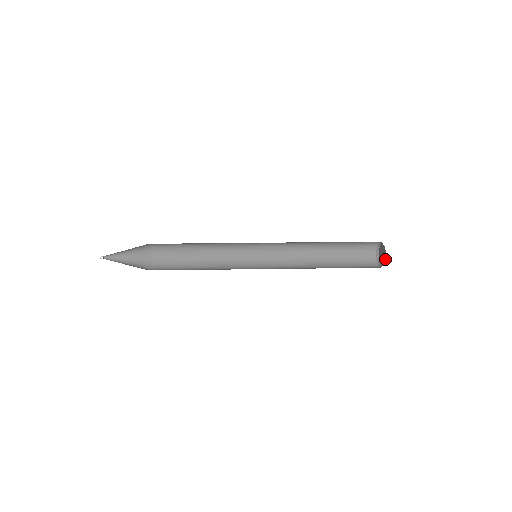
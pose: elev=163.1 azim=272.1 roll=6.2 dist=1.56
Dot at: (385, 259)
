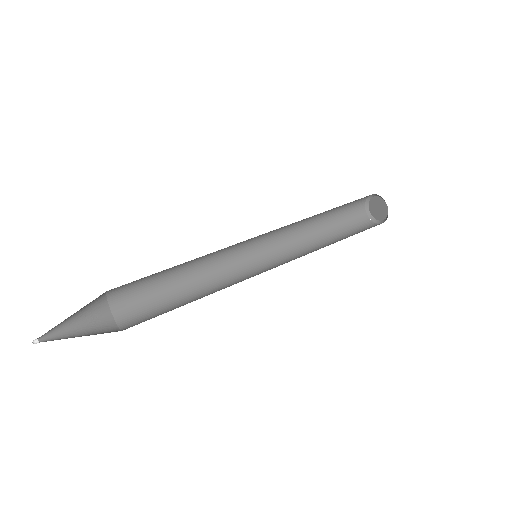
Dot at: (386, 217)
